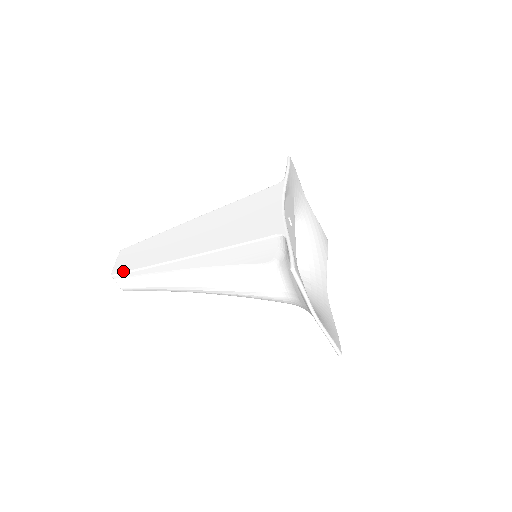
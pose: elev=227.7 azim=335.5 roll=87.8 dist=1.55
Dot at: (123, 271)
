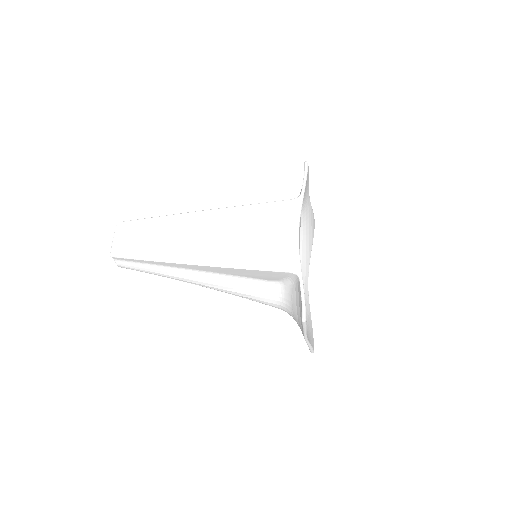
Dot at: (124, 255)
